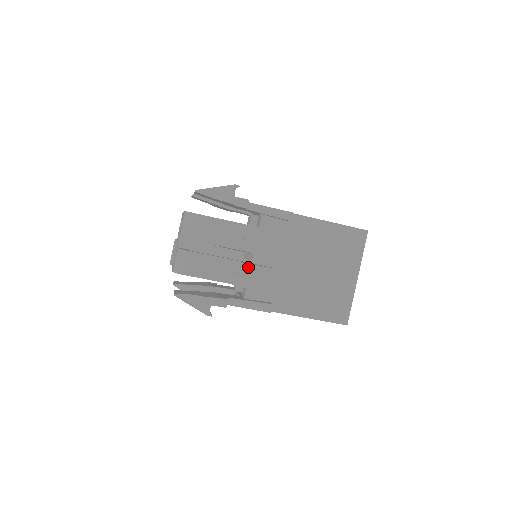
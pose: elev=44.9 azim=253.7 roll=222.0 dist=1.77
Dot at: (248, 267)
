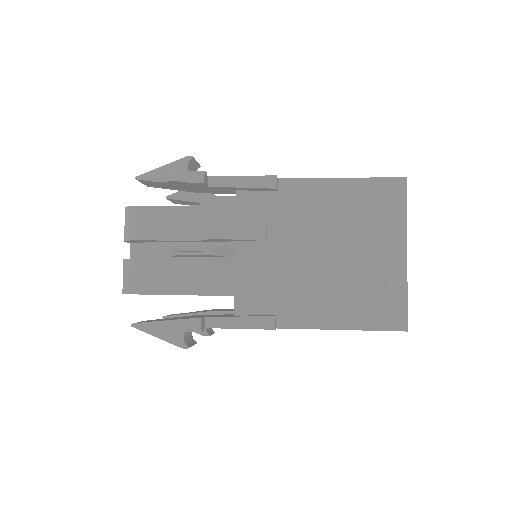
Dot at: (213, 263)
